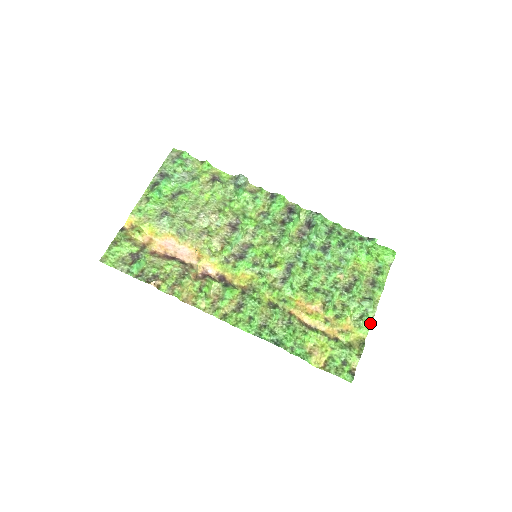
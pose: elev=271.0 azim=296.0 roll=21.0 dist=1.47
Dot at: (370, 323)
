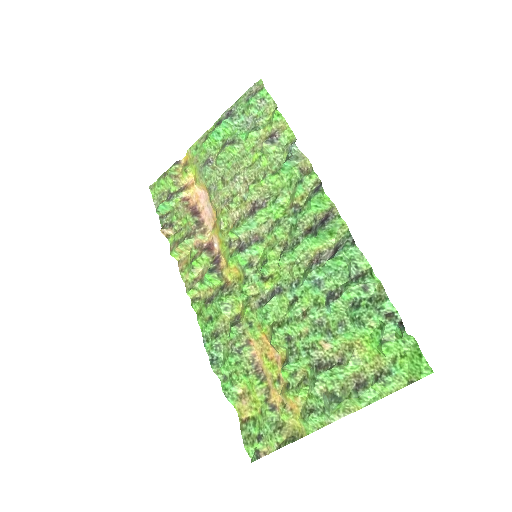
Dot at: (320, 426)
